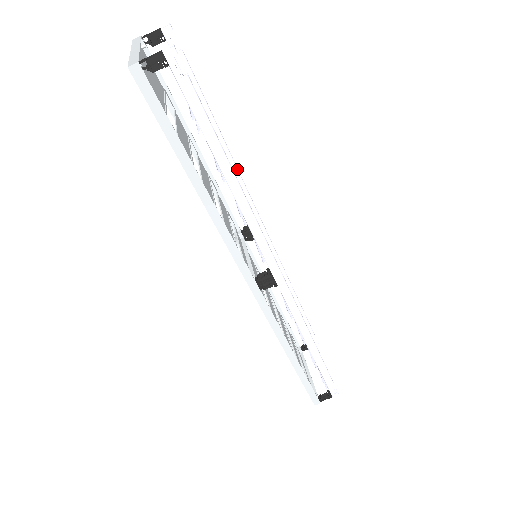
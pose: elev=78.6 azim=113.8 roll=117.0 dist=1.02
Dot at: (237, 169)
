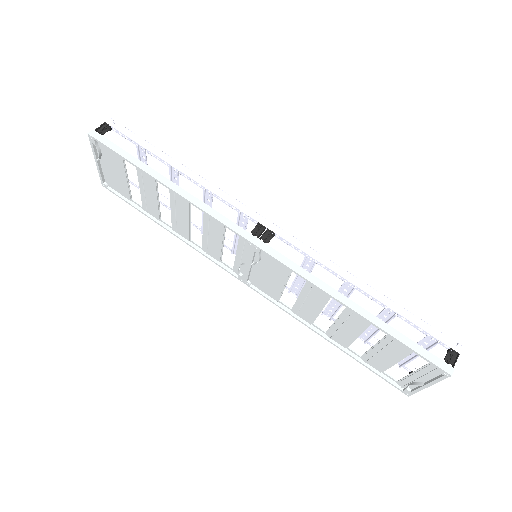
Dot at: occluded
